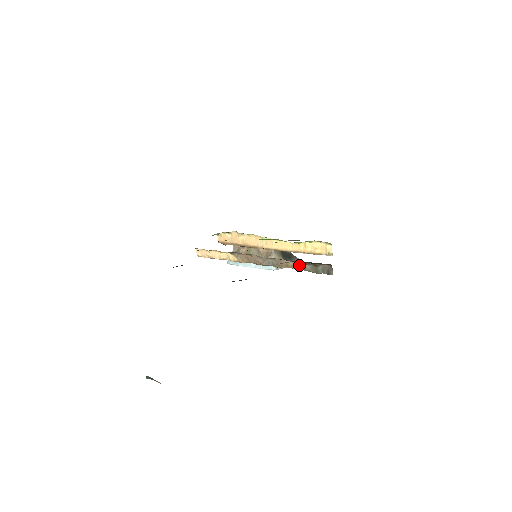
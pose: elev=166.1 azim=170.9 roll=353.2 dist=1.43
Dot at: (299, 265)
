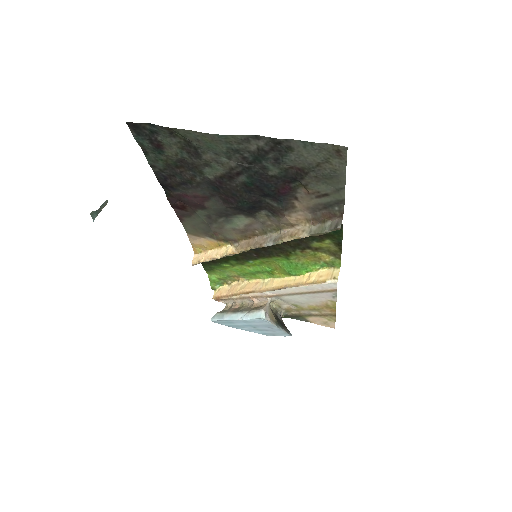
Dot at: (305, 230)
